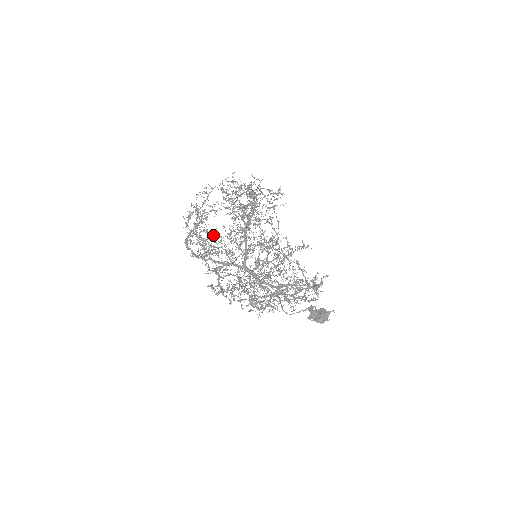
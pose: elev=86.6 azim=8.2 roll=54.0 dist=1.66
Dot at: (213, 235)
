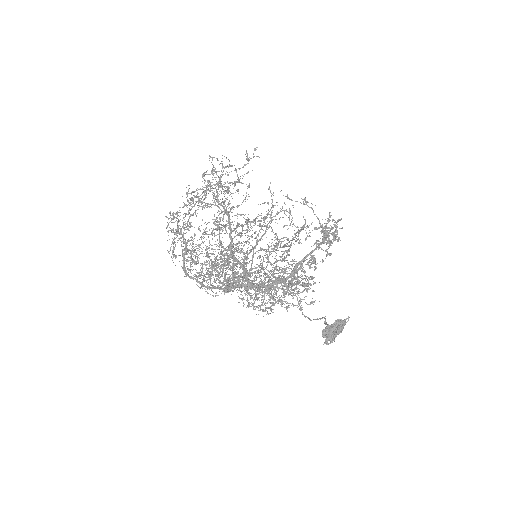
Dot at: (206, 228)
